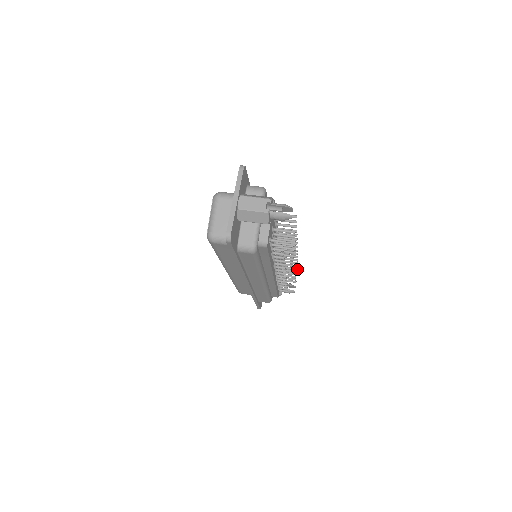
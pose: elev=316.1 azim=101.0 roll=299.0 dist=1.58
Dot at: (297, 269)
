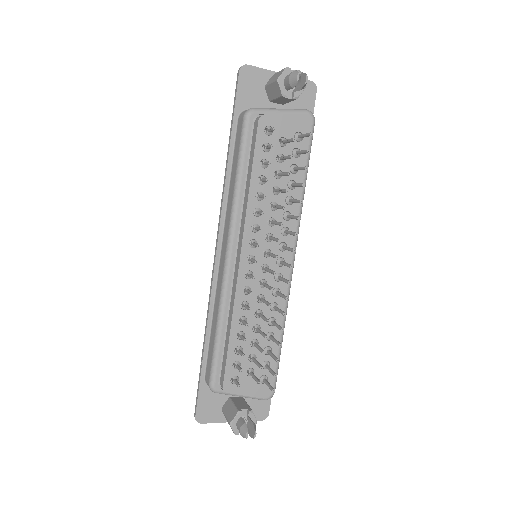
Dot at: (277, 359)
